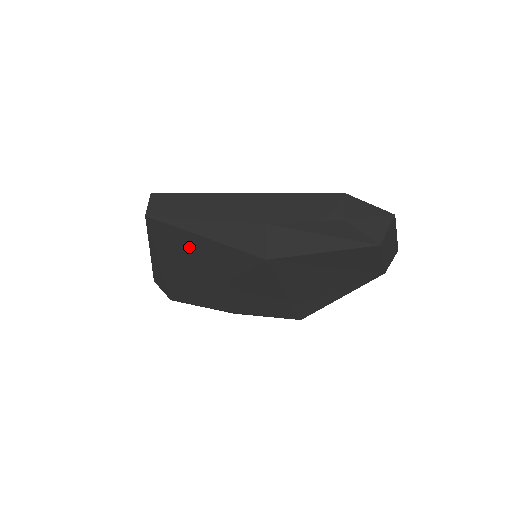
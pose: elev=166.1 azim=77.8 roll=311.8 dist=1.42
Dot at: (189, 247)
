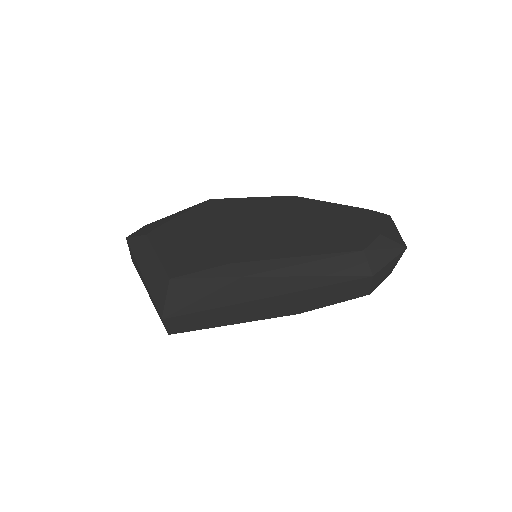
Dot at: occluded
